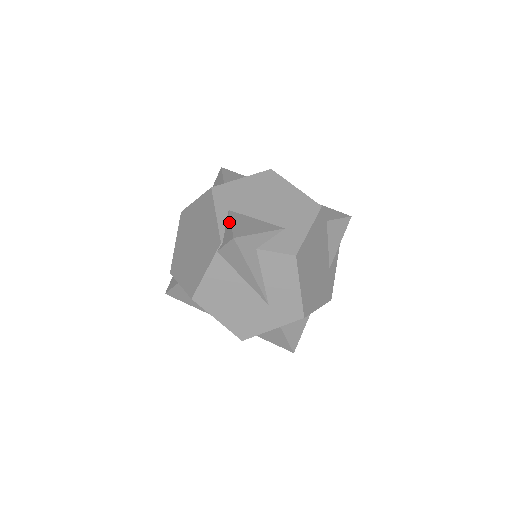
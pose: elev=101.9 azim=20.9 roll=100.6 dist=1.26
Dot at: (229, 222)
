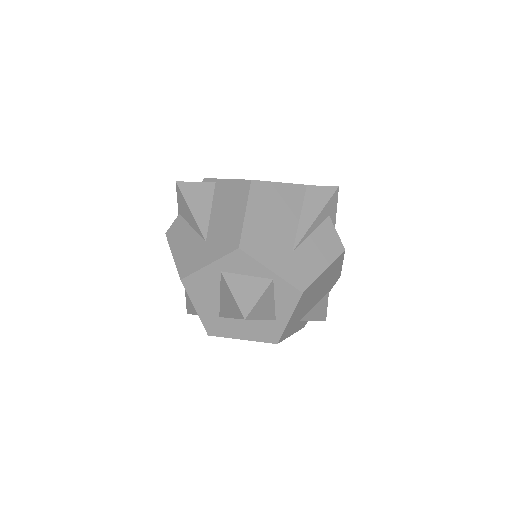
Dot at: occluded
